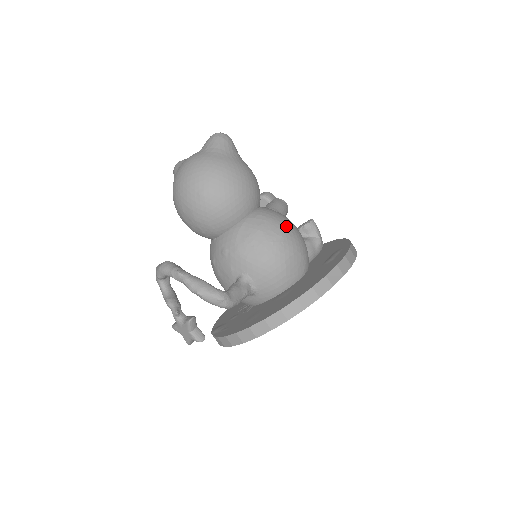
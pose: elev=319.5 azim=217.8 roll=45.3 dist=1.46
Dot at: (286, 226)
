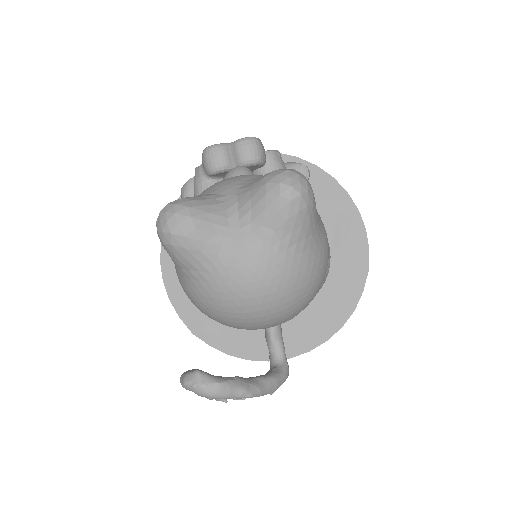
Dot at: (329, 250)
